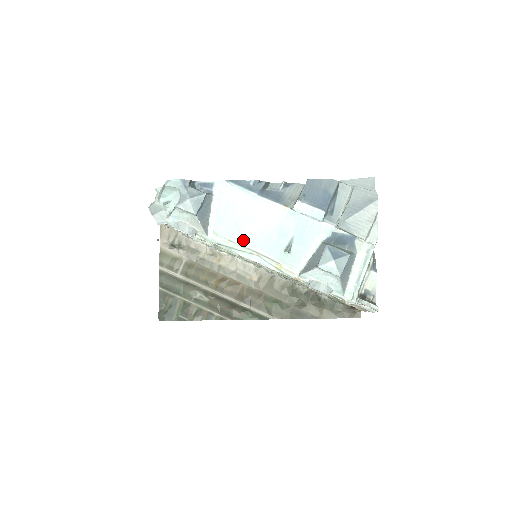
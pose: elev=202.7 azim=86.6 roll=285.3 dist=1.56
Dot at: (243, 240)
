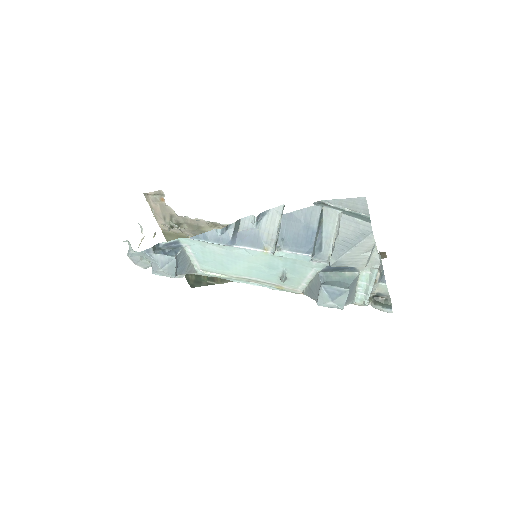
Dot at: (234, 273)
